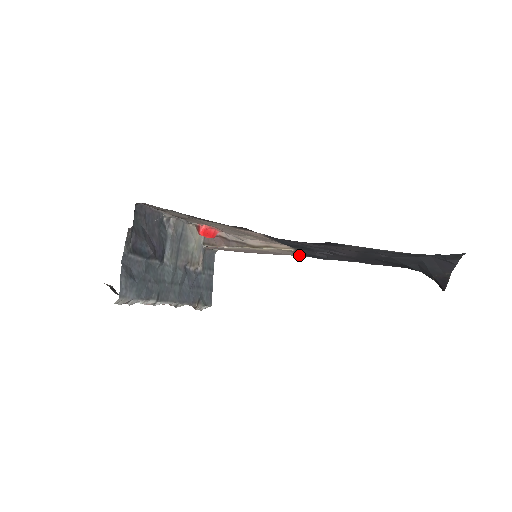
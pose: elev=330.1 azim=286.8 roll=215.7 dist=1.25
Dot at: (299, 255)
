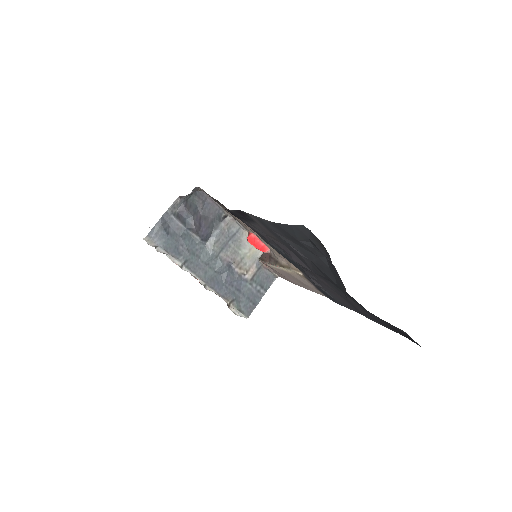
Dot at: (321, 293)
